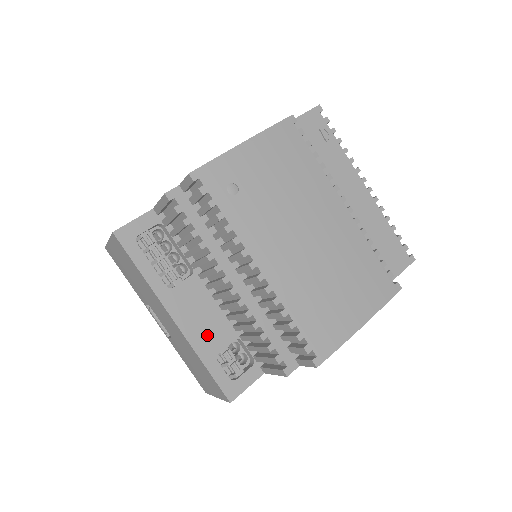
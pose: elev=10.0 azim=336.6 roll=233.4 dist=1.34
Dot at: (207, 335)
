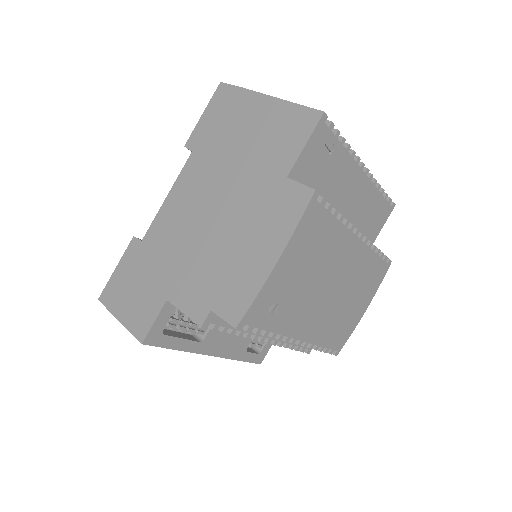
Dot at: (237, 344)
